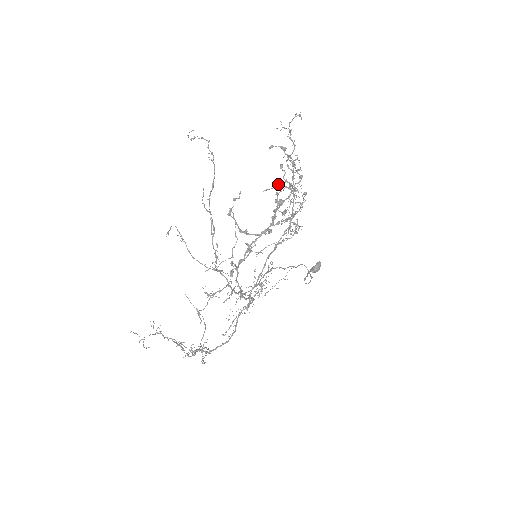
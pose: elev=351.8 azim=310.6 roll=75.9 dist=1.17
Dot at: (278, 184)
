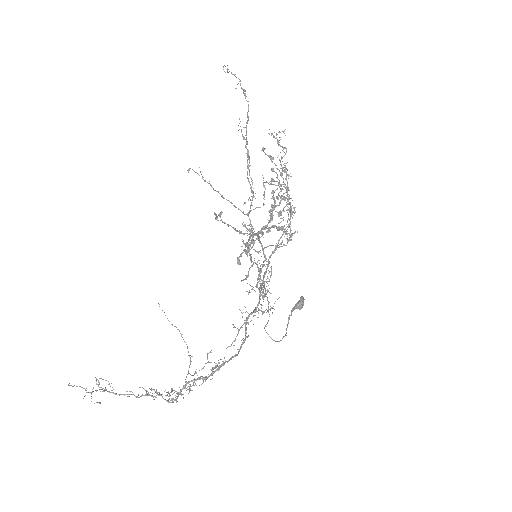
Dot at: (272, 184)
